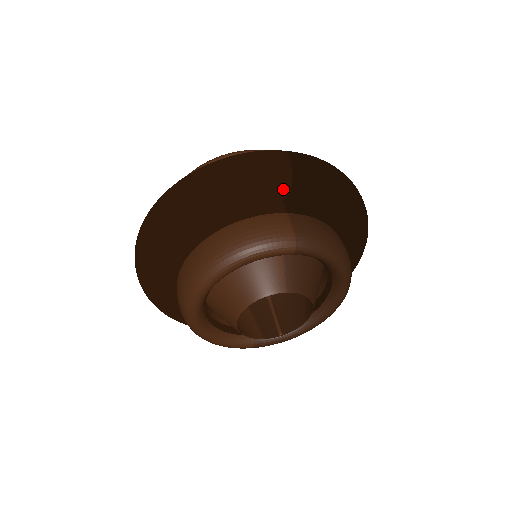
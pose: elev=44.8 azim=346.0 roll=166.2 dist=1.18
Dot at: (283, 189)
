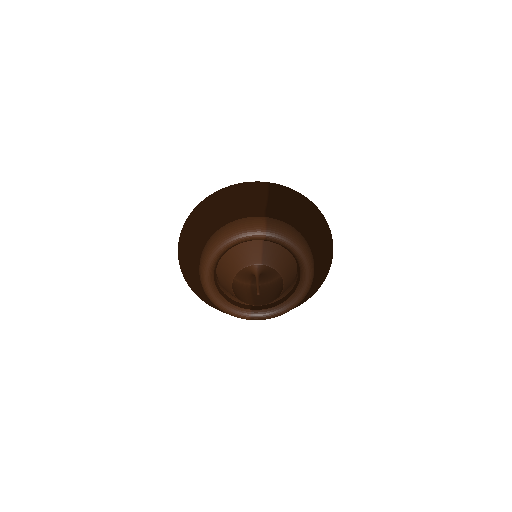
Dot at: (262, 202)
